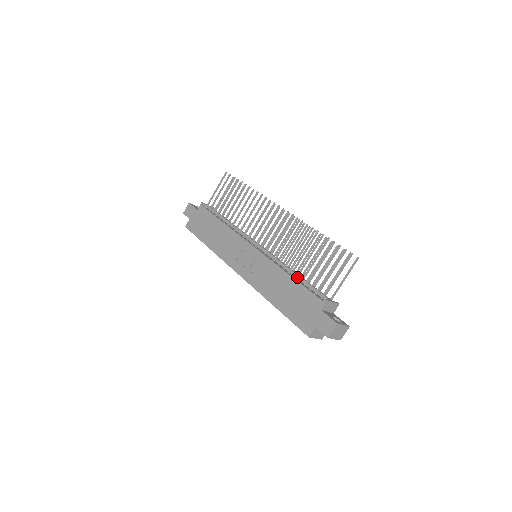
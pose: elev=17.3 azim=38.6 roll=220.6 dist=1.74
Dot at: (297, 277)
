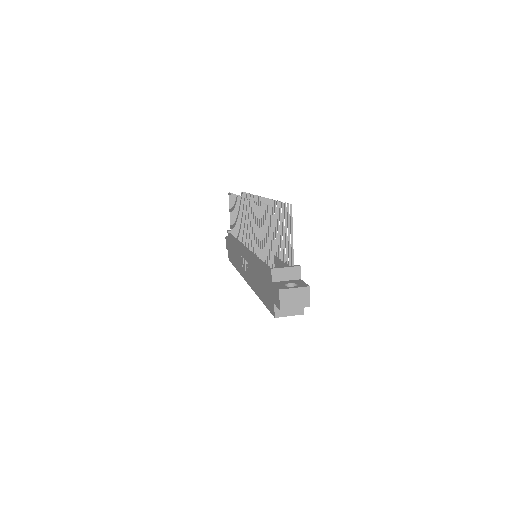
Dot at: occluded
